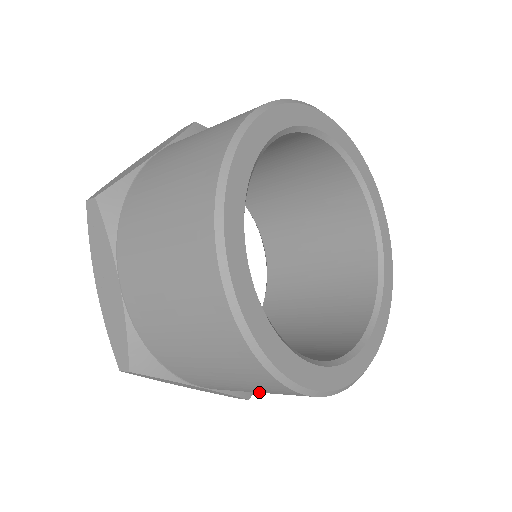
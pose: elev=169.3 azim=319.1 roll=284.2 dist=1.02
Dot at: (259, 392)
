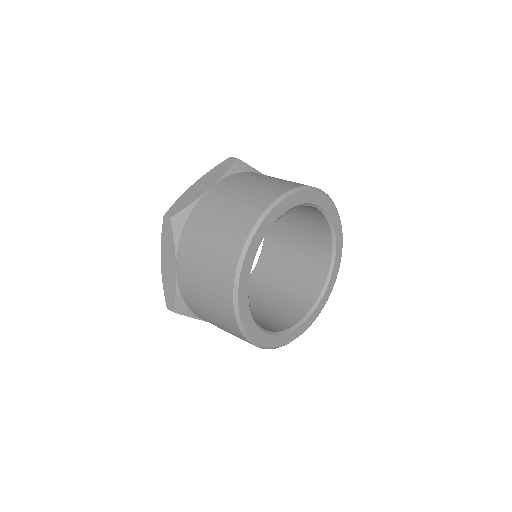
Dot at: occluded
